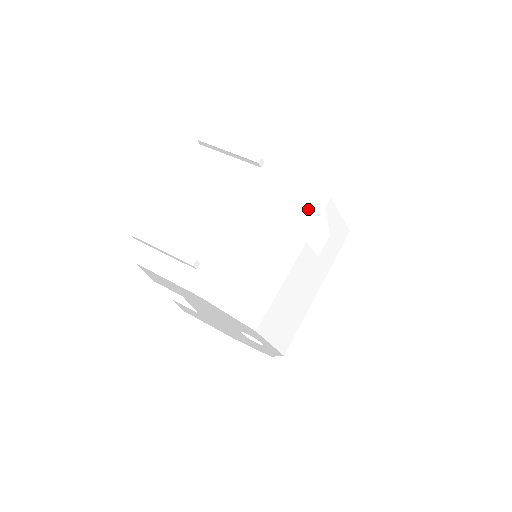
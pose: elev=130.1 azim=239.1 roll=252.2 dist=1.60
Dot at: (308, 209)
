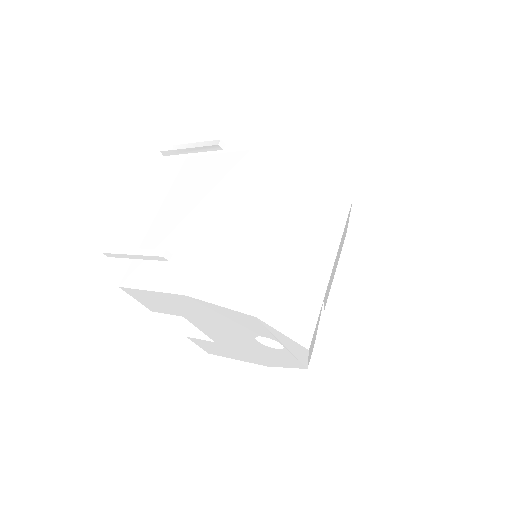
Dot at: (288, 180)
